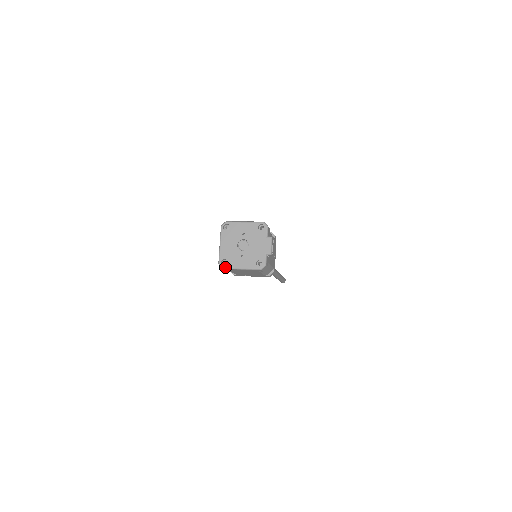
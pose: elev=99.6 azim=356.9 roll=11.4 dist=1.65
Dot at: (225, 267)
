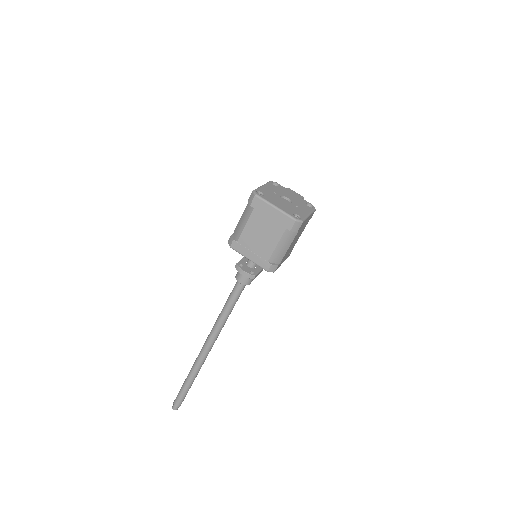
Dot at: (303, 219)
